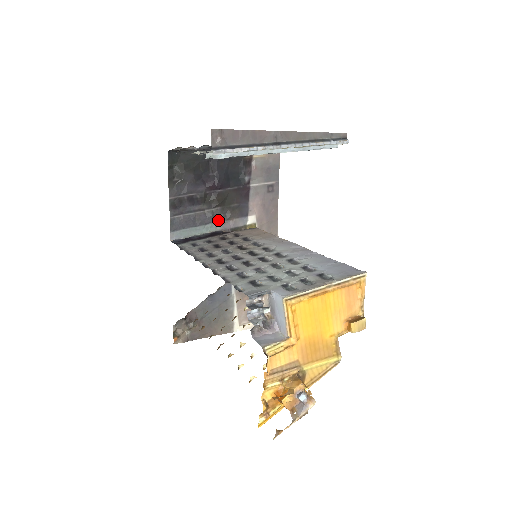
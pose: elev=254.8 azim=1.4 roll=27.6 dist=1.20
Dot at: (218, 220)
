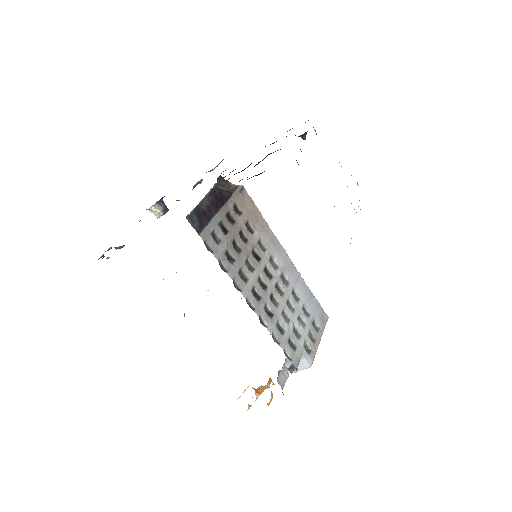
Dot at: (223, 177)
